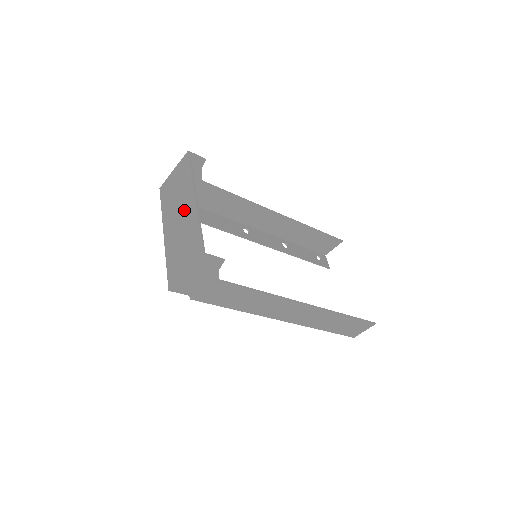
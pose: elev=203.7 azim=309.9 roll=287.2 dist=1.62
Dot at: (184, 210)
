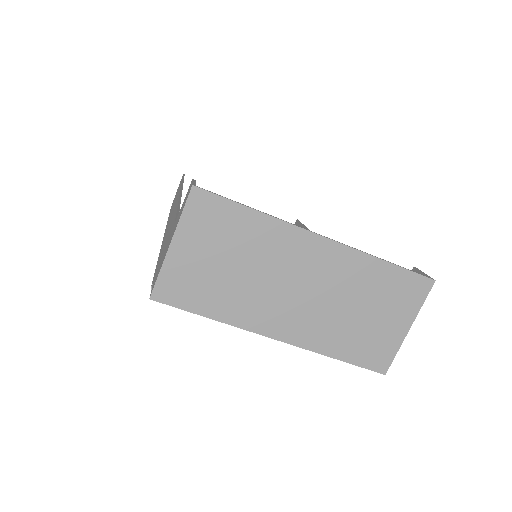
Dot at: (307, 272)
